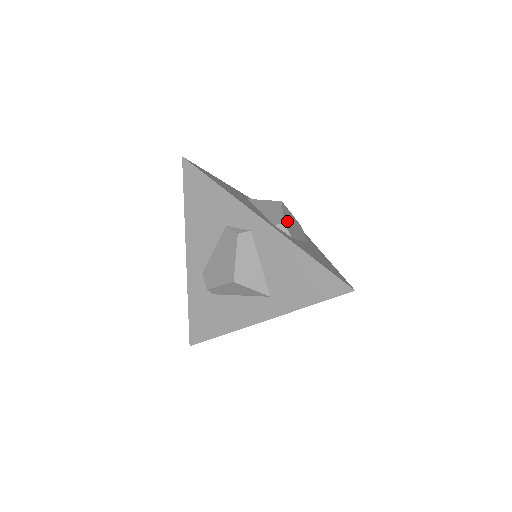
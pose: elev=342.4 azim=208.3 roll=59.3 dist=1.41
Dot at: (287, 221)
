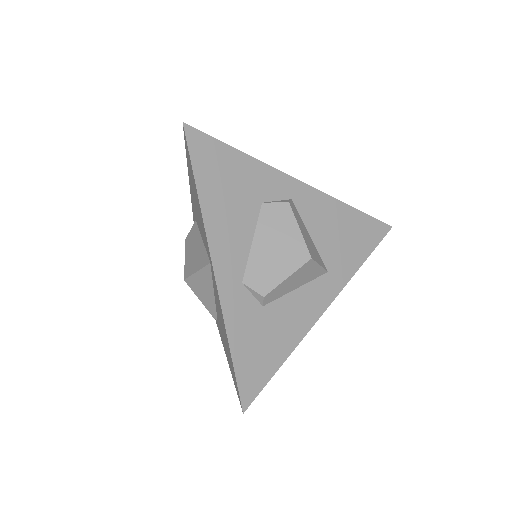
Dot at: occluded
